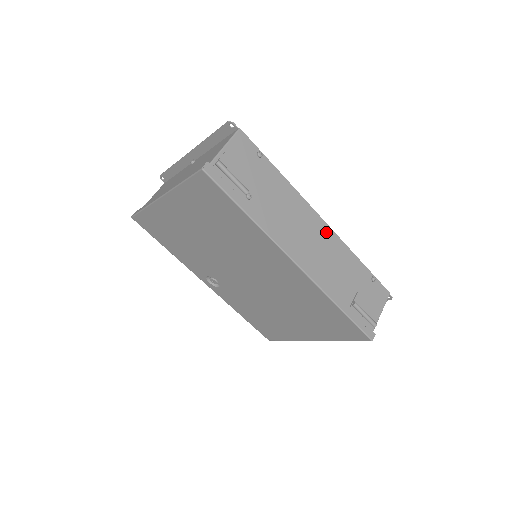
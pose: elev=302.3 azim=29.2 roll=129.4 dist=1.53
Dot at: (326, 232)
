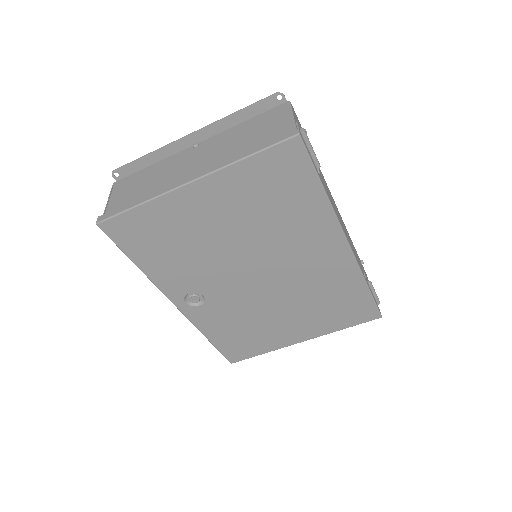
Dot at: (340, 216)
